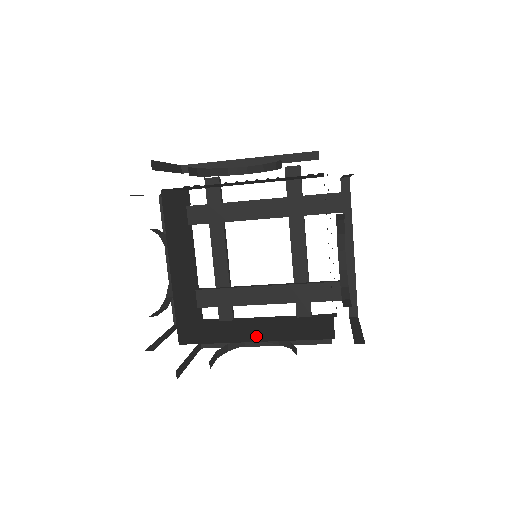
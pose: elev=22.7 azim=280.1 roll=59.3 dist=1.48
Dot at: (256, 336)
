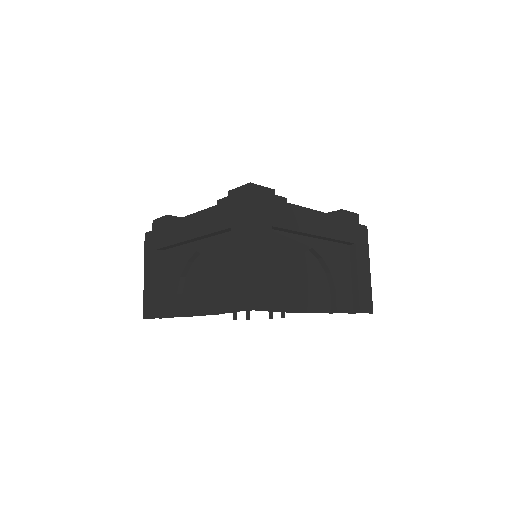
Dot at: occluded
